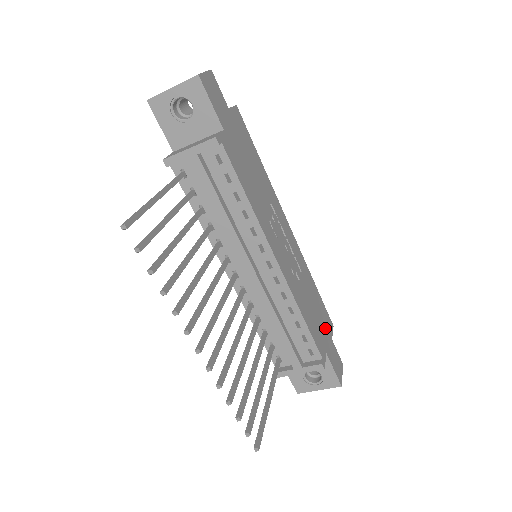
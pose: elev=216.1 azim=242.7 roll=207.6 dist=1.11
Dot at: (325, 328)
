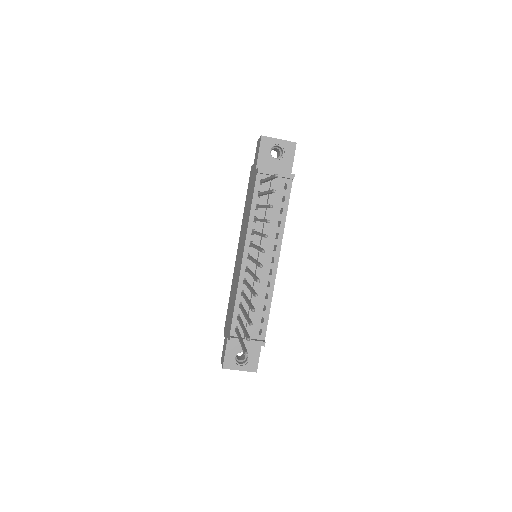
Dot at: occluded
